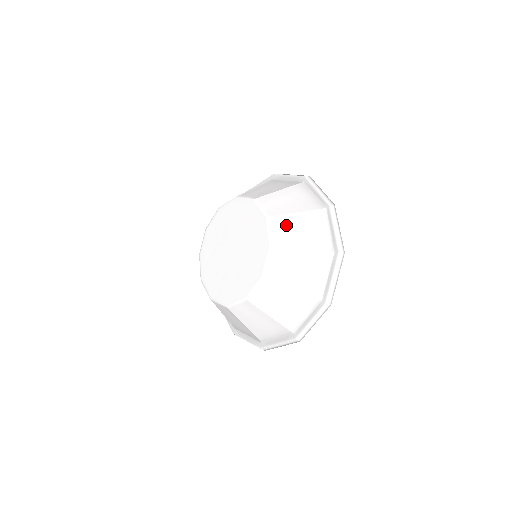
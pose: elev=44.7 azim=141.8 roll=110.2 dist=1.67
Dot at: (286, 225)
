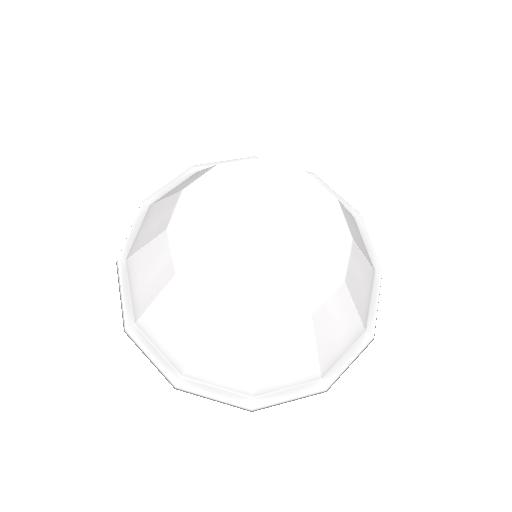
Dot at: (357, 264)
